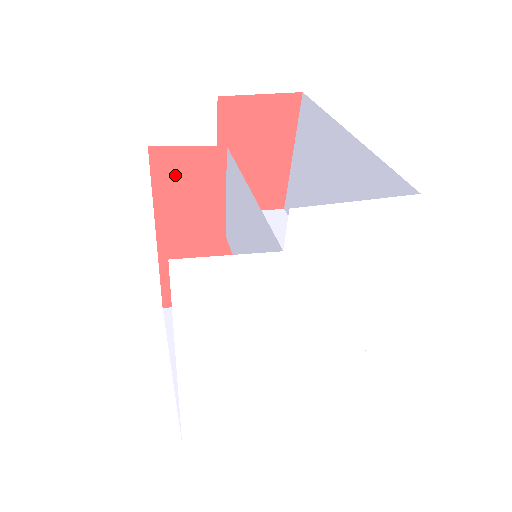
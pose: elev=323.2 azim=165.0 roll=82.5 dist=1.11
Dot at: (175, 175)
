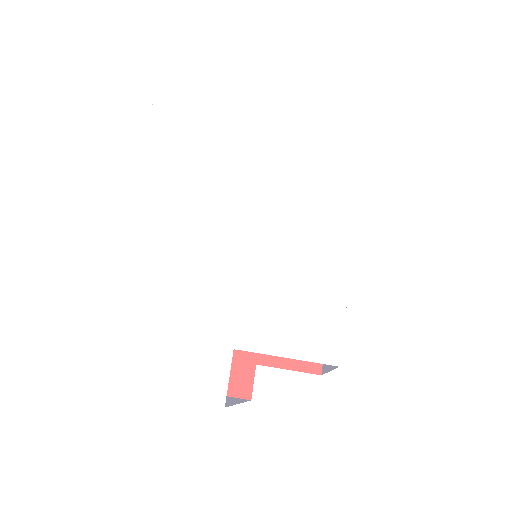
Dot at: occluded
